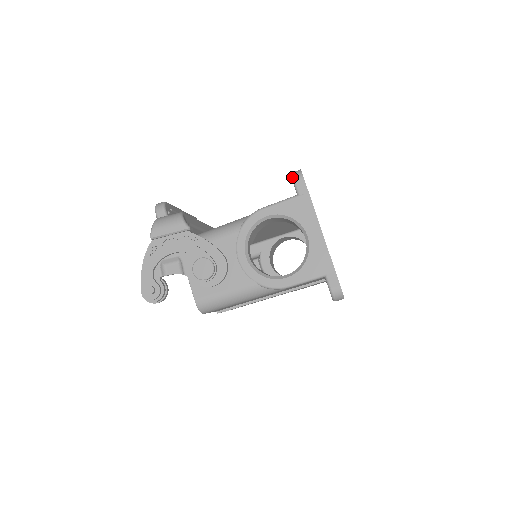
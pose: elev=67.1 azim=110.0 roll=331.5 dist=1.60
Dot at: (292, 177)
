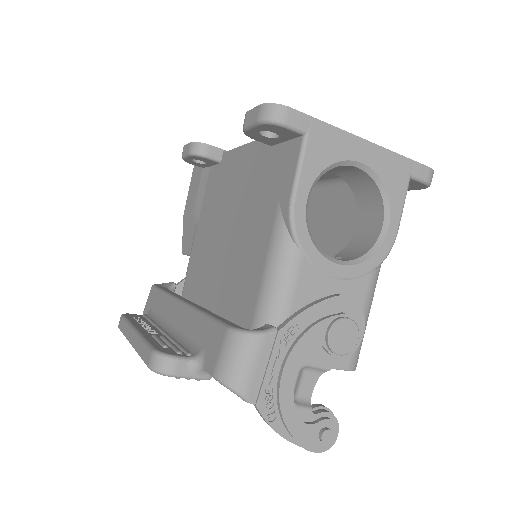
Dot at: (276, 123)
